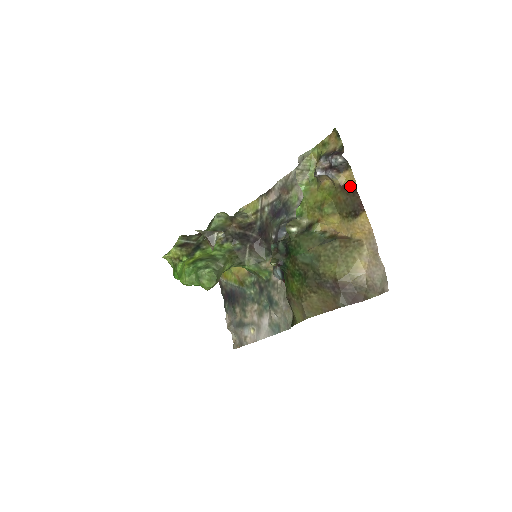
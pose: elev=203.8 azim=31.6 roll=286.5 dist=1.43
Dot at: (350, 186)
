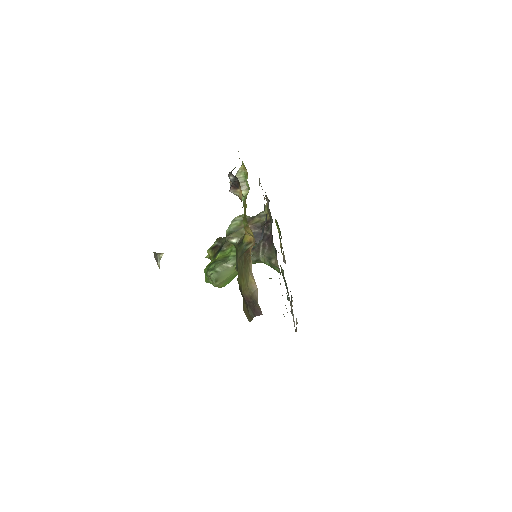
Dot at: occluded
